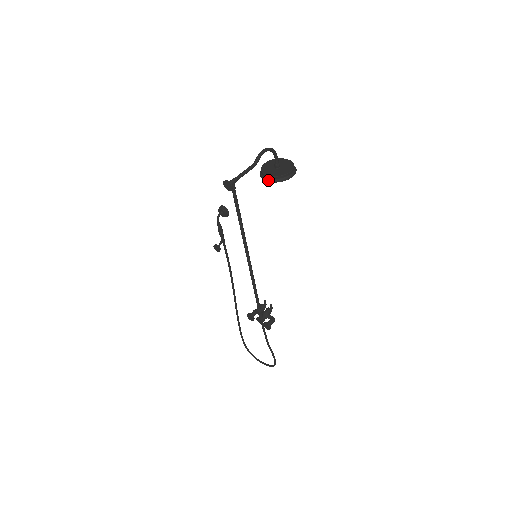
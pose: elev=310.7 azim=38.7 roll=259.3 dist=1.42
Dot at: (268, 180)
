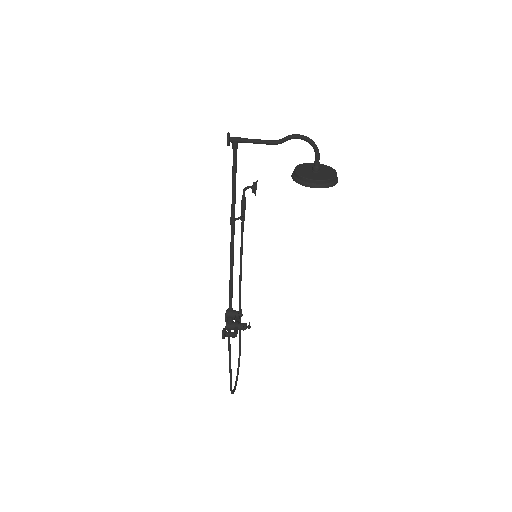
Dot at: (292, 175)
